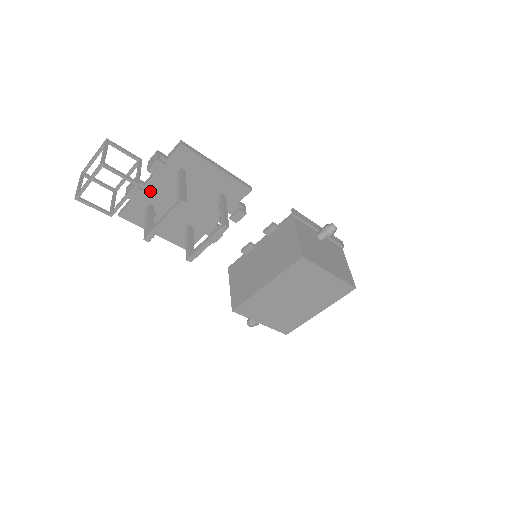
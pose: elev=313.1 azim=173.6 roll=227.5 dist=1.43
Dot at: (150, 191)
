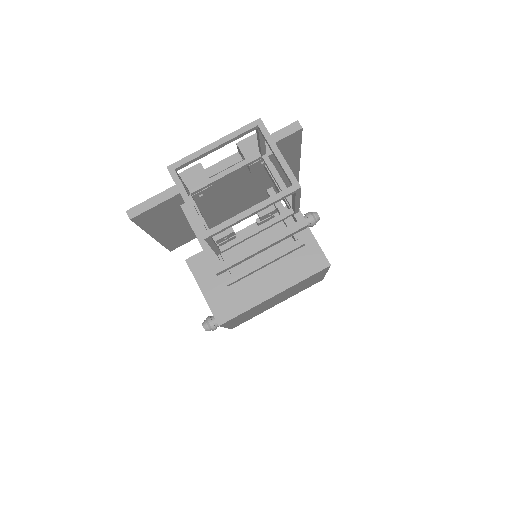
Dot at: occluded
